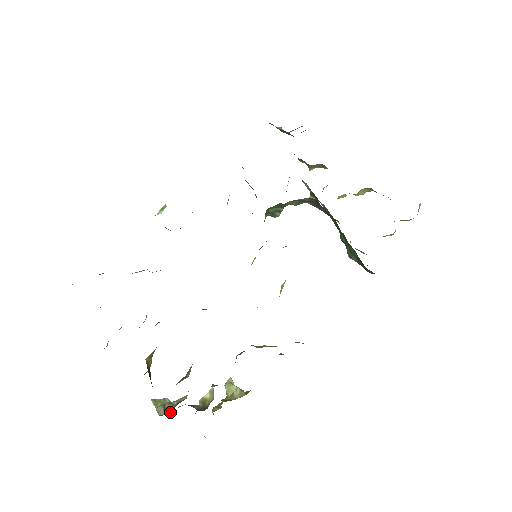
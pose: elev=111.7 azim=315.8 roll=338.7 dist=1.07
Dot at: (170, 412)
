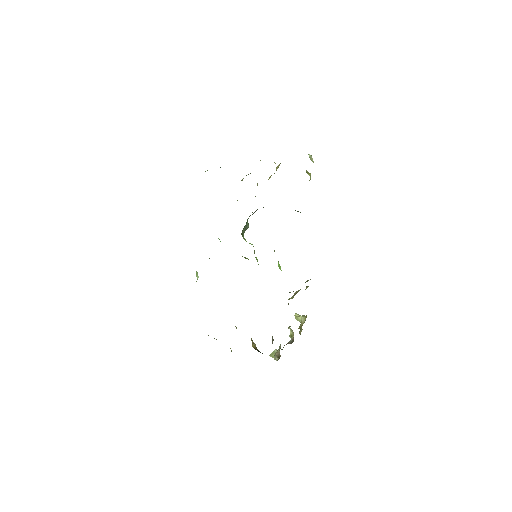
Dot at: (280, 356)
